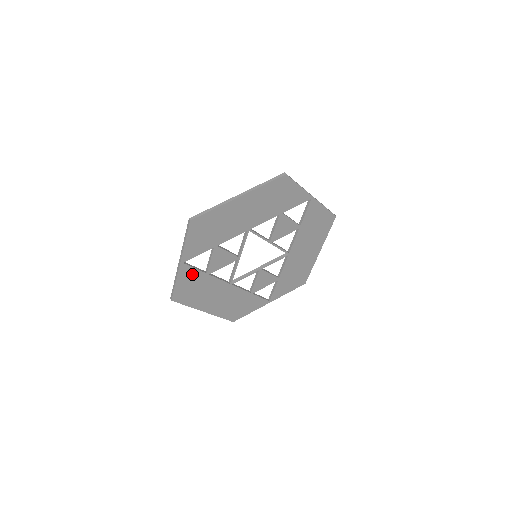
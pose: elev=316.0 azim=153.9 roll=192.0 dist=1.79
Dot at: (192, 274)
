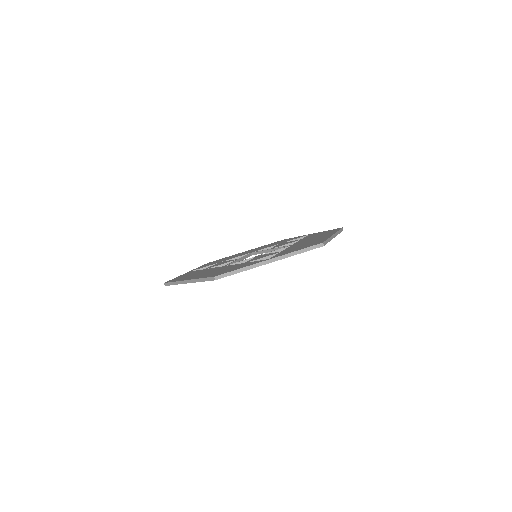
Dot at: occluded
